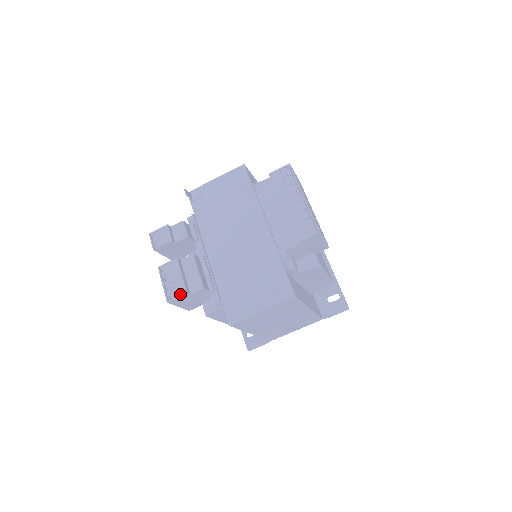
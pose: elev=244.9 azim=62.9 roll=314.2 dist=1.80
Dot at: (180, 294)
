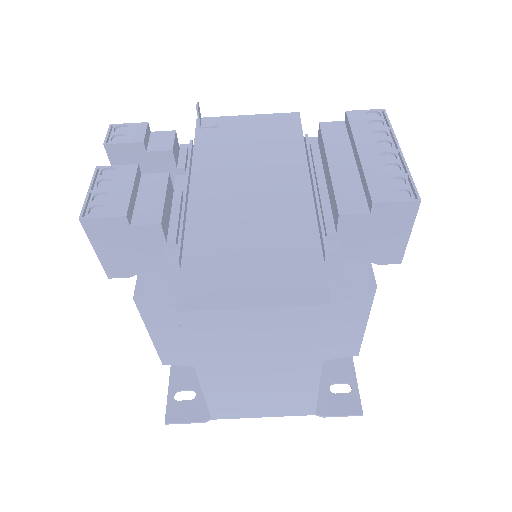
Dot at: (112, 213)
